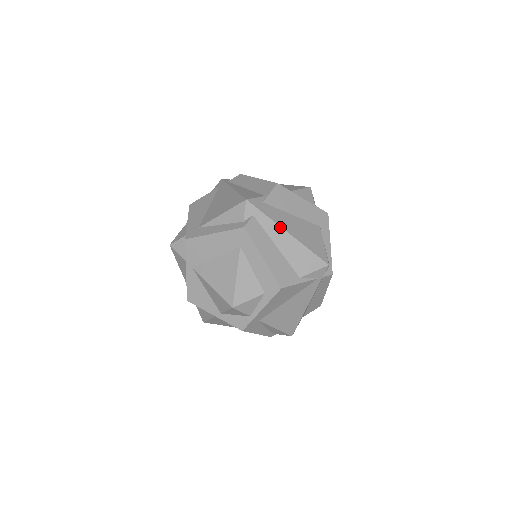
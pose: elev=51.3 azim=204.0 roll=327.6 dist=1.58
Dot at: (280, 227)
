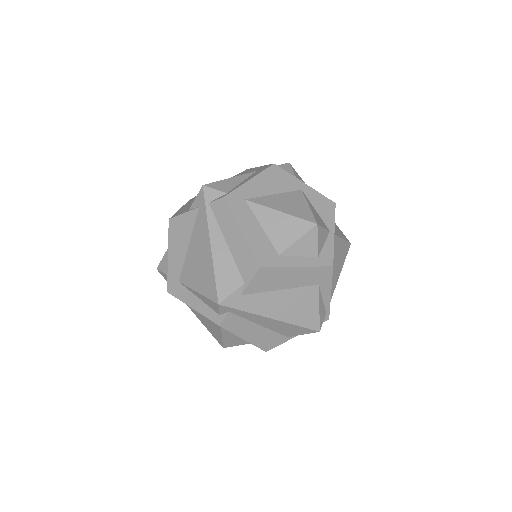
Dot at: (262, 316)
